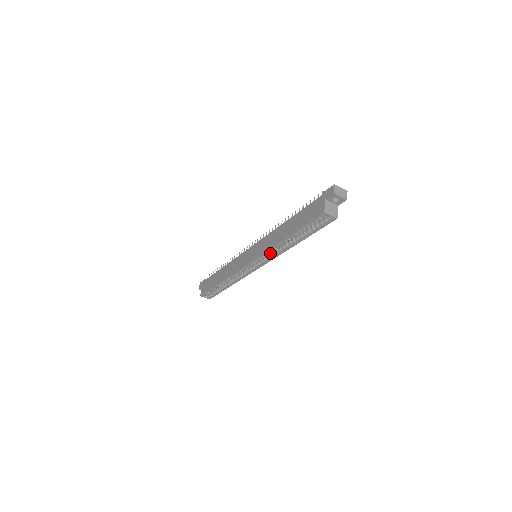
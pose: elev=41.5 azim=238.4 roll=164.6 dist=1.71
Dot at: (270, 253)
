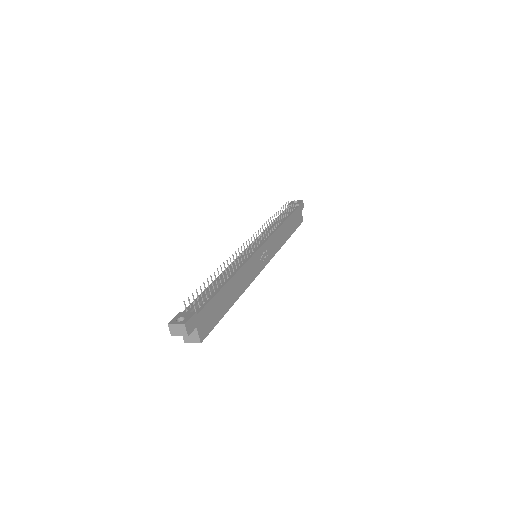
Dot at: occluded
